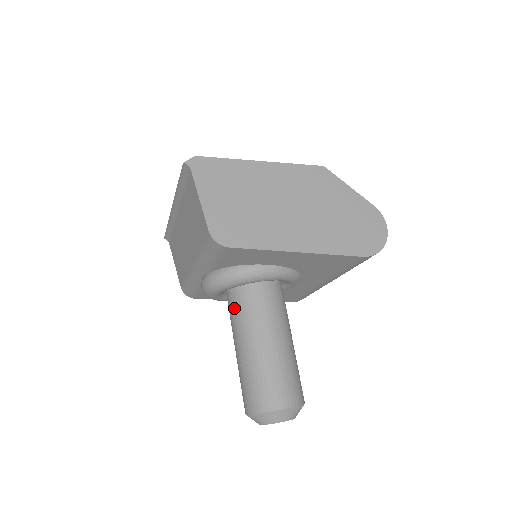
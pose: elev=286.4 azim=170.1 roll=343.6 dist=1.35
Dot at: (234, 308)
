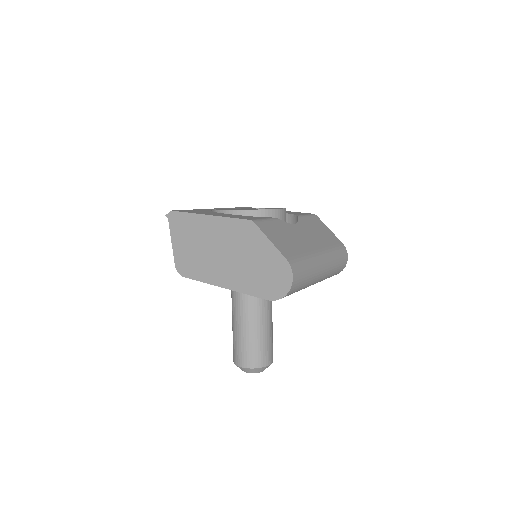
Dot at: occluded
